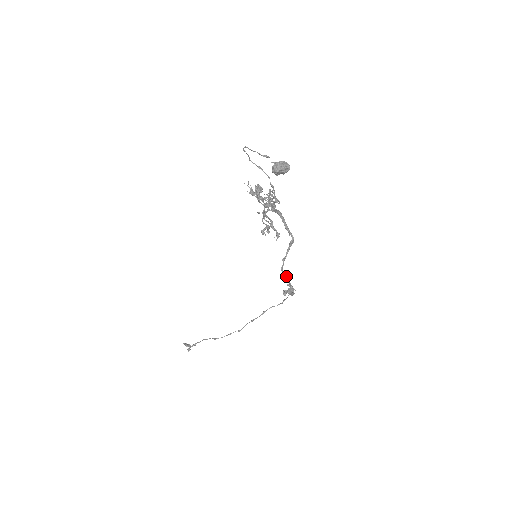
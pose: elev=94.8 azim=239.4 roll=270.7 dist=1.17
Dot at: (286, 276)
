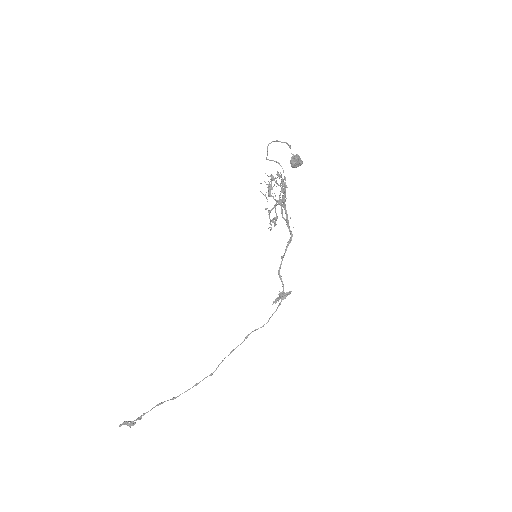
Dot at: (281, 278)
